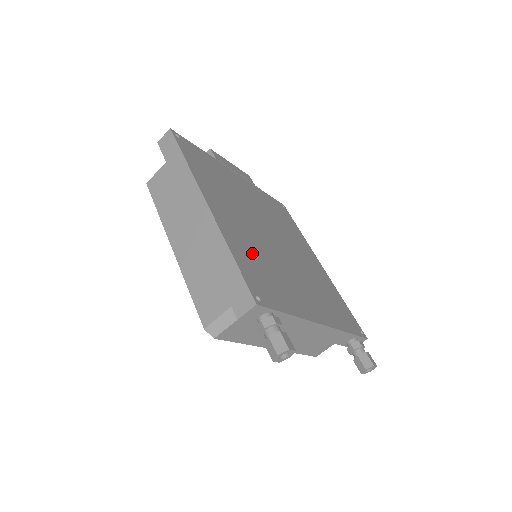
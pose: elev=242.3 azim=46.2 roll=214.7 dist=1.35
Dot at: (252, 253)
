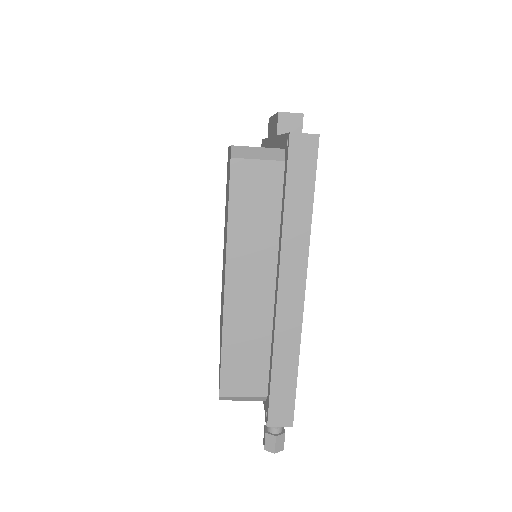
Dot at: occluded
